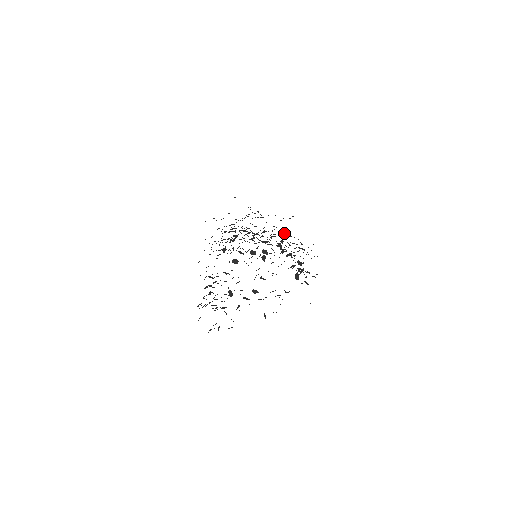
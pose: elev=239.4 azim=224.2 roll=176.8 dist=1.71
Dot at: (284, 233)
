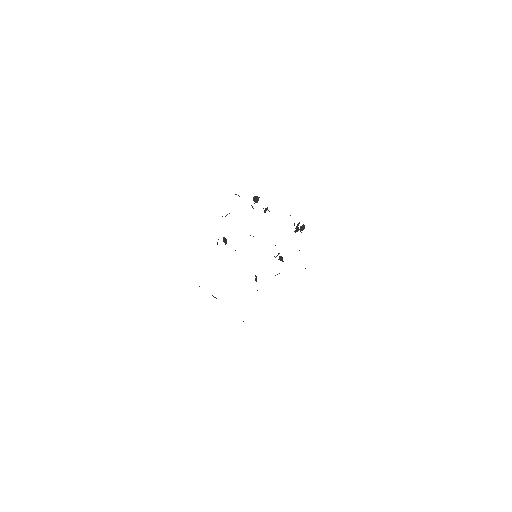
Dot at: occluded
